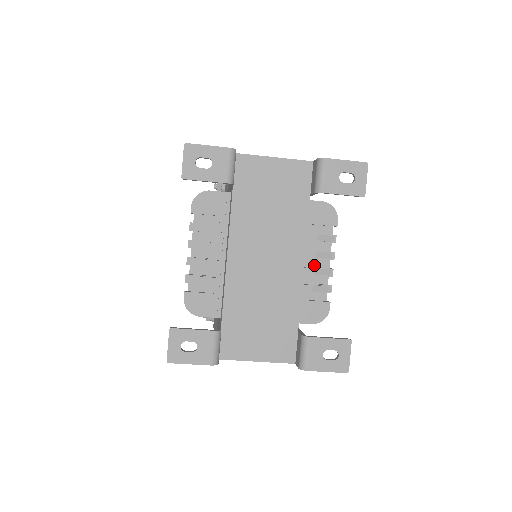
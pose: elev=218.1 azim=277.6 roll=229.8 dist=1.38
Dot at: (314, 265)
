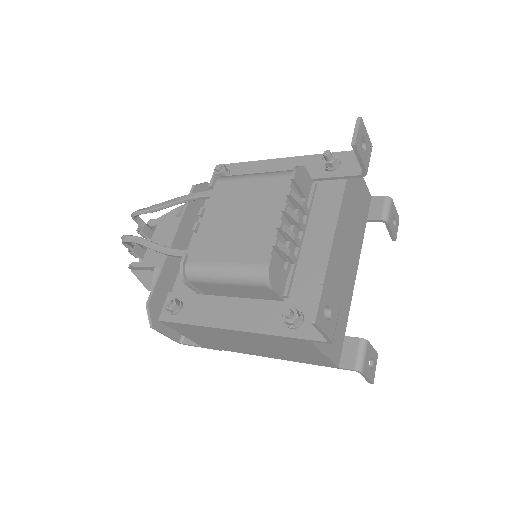
Dot at: occluded
